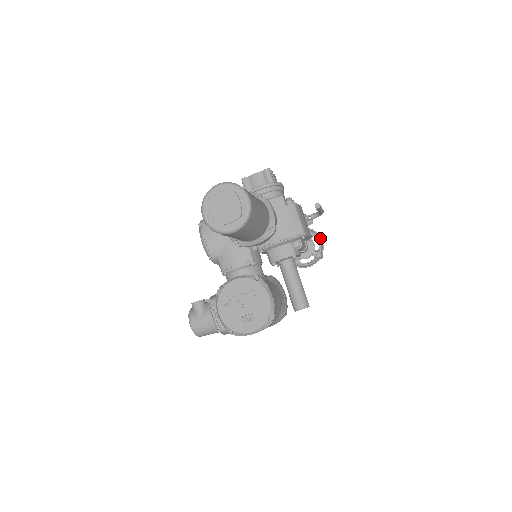
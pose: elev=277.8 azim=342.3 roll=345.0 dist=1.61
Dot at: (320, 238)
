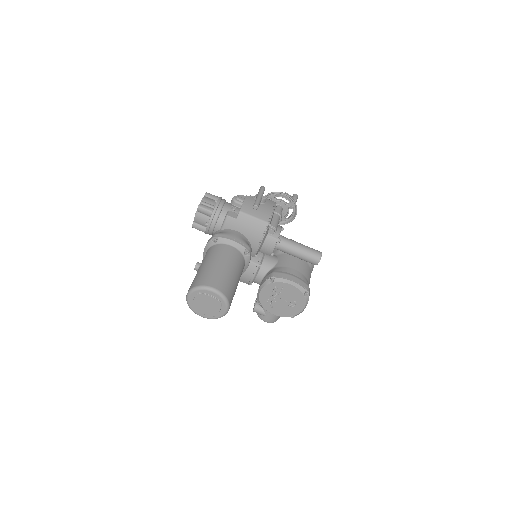
Dot at: (281, 194)
